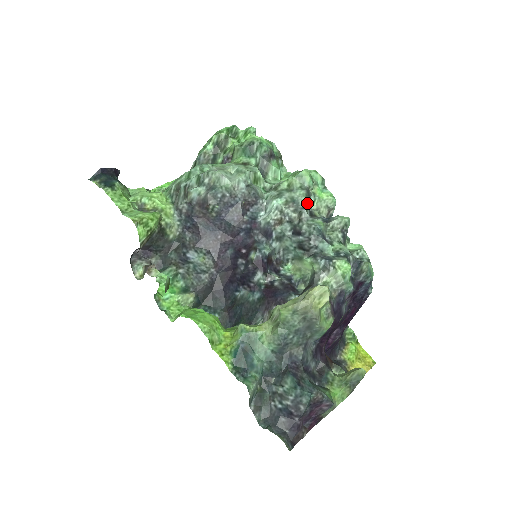
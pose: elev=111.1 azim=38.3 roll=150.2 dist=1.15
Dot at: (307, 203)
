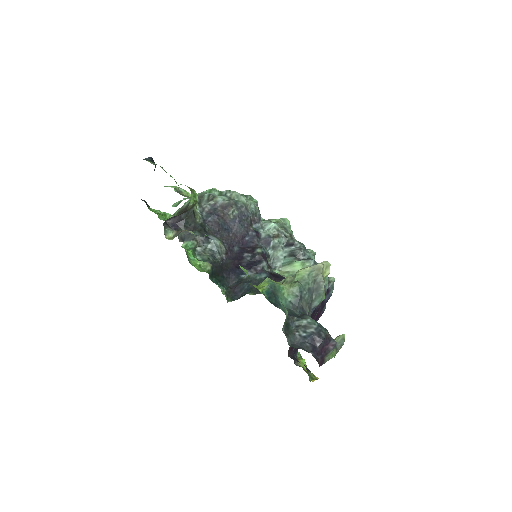
Dot at: occluded
